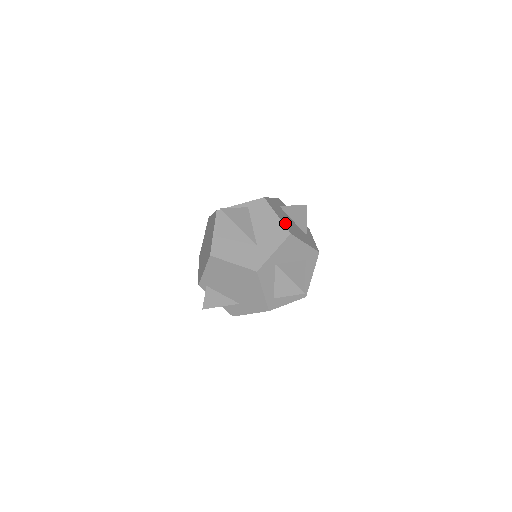
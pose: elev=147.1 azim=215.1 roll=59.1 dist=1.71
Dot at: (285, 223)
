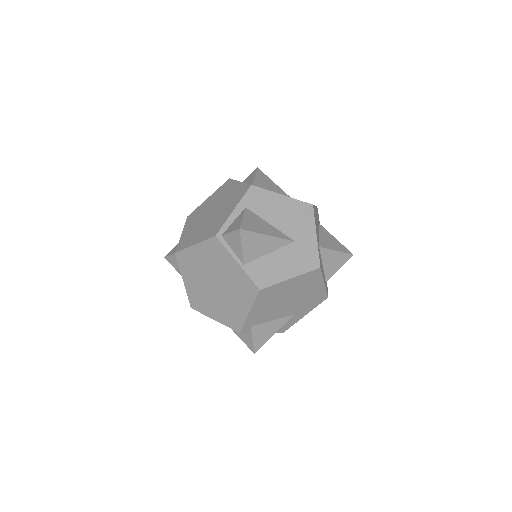
Dot at: occluded
